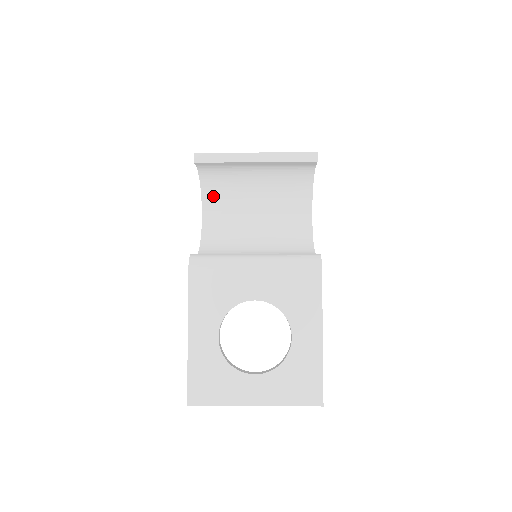
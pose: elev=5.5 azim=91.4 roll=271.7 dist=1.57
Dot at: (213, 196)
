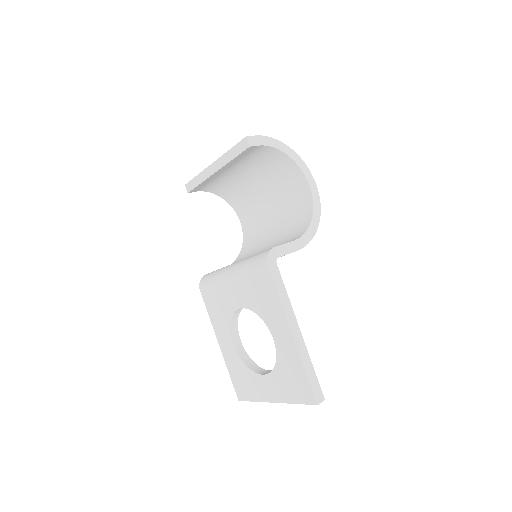
Dot at: (236, 201)
